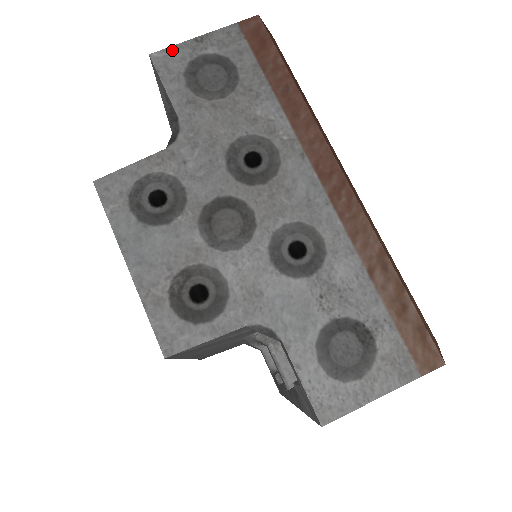
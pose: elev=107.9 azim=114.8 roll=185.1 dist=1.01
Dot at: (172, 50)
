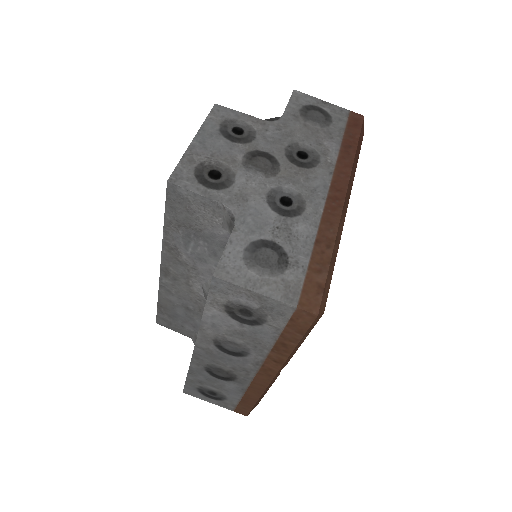
Dot at: (307, 96)
